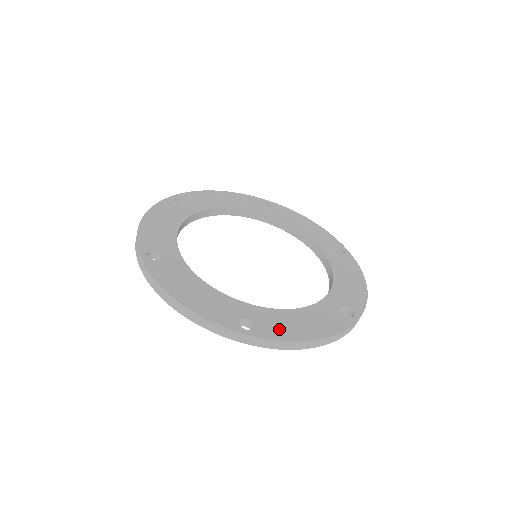
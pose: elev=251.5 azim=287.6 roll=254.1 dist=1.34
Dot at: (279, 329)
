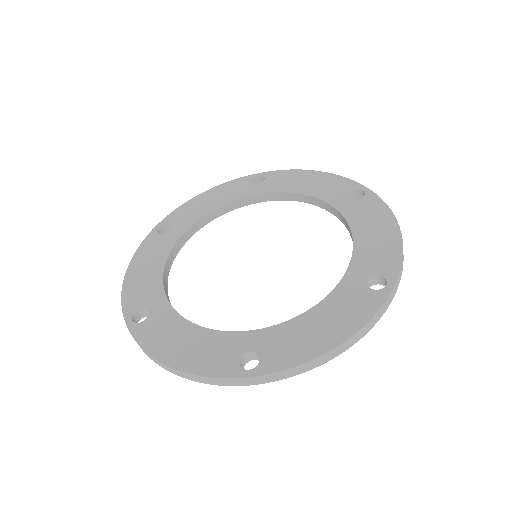
Dot at: (289, 351)
